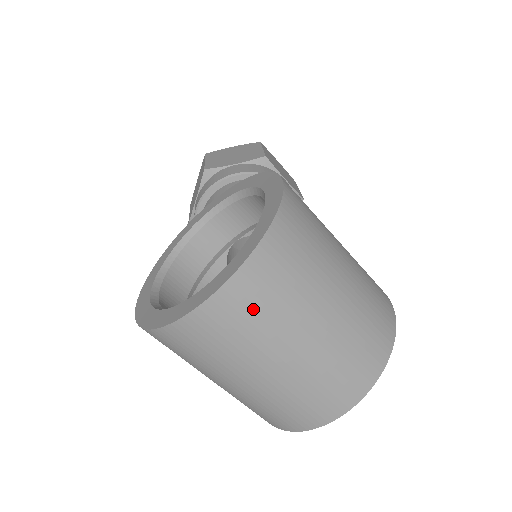
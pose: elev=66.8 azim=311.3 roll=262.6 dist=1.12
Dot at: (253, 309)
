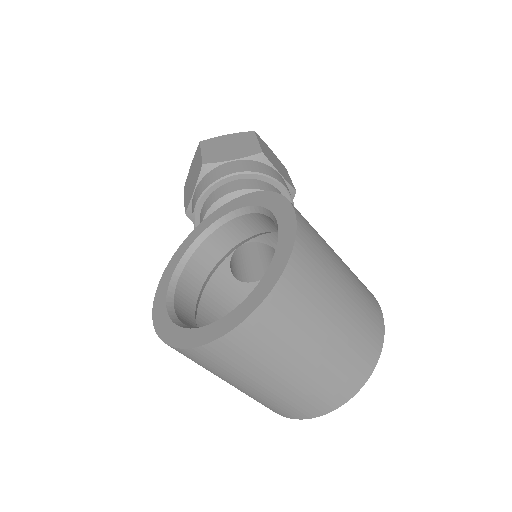
Dot at: (271, 335)
